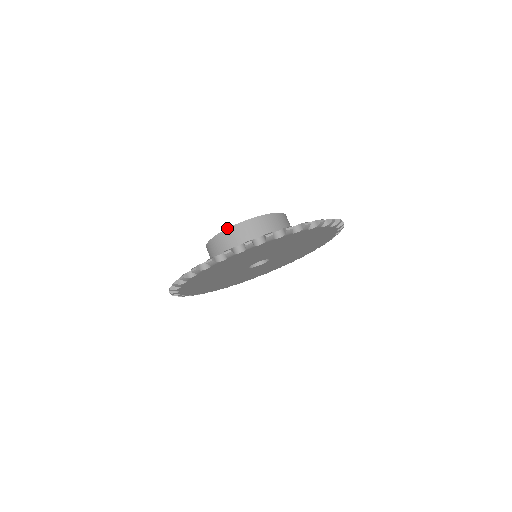
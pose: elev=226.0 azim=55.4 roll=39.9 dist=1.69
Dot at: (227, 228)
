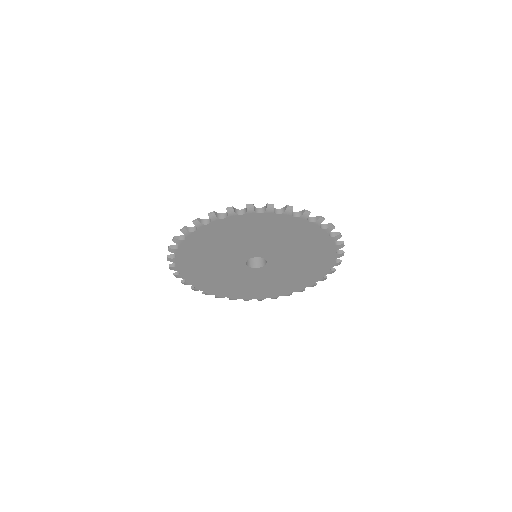
Dot at: occluded
